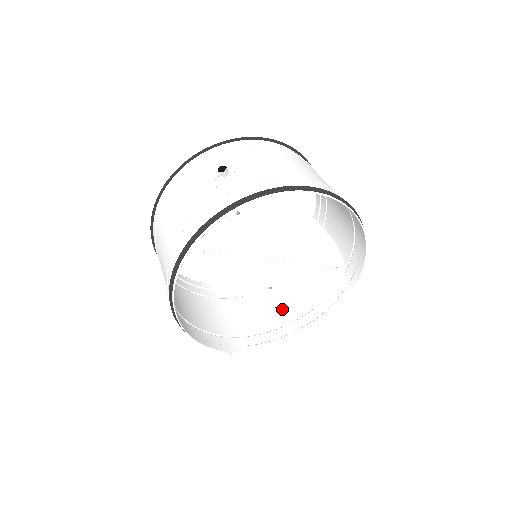
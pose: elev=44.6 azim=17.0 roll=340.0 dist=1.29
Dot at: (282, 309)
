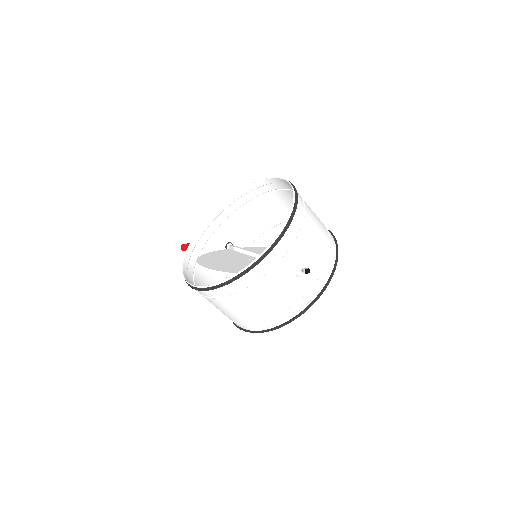
Dot at: occluded
